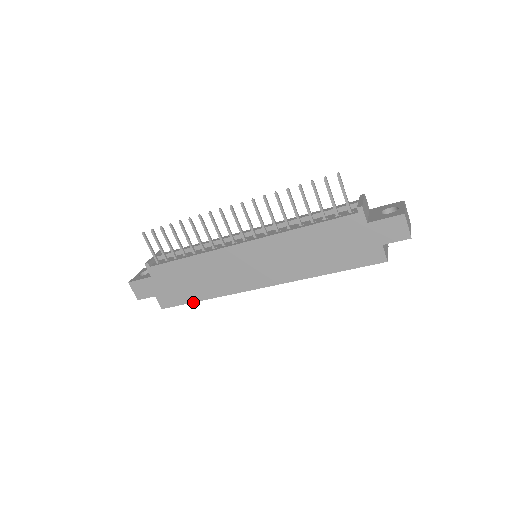
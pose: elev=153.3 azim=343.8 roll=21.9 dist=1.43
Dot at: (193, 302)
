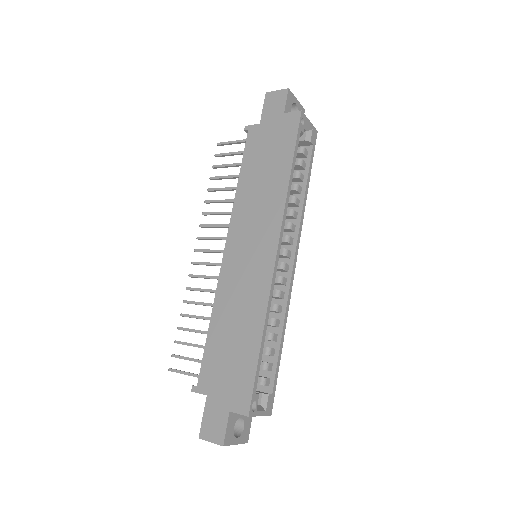
Dot at: (258, 358)
